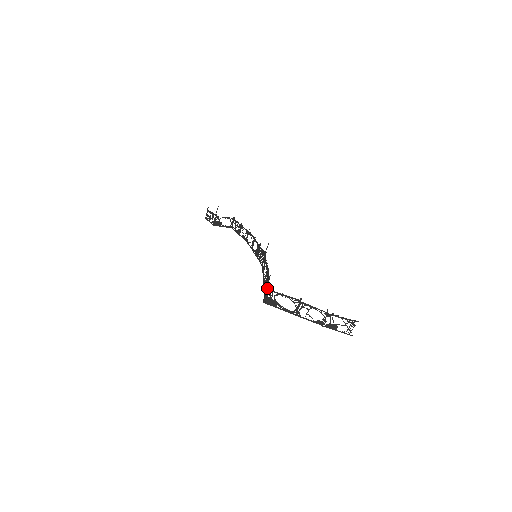
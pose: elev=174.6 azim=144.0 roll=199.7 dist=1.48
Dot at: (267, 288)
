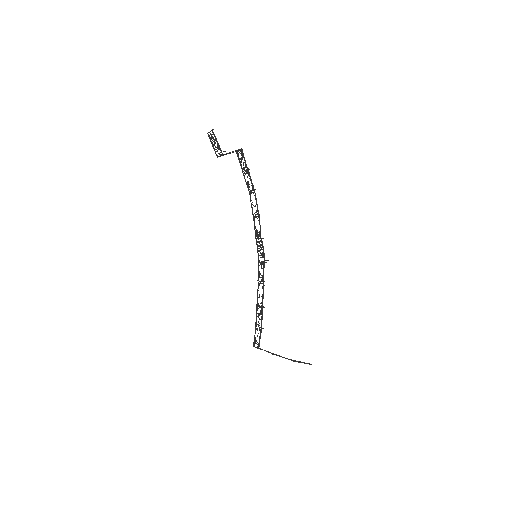
Dot at: occluded
